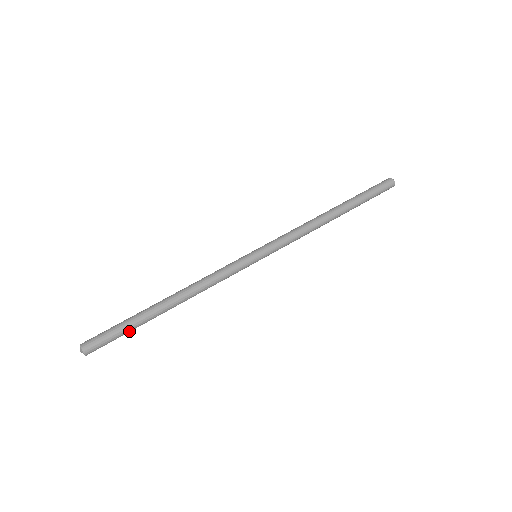
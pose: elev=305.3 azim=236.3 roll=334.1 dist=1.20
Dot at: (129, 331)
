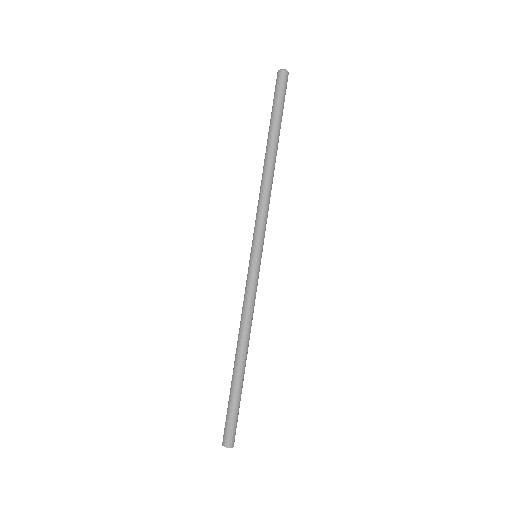
Dot at: (239, 402)
